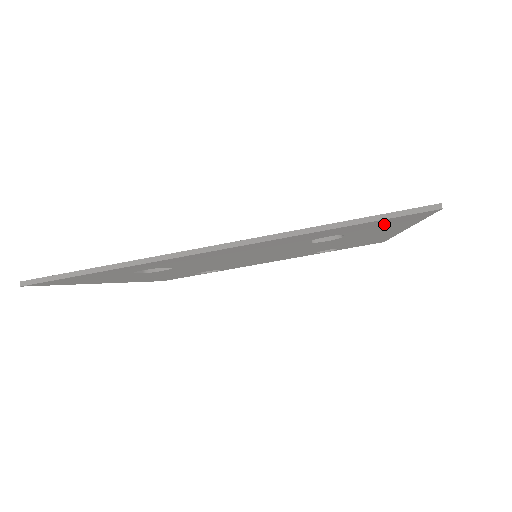
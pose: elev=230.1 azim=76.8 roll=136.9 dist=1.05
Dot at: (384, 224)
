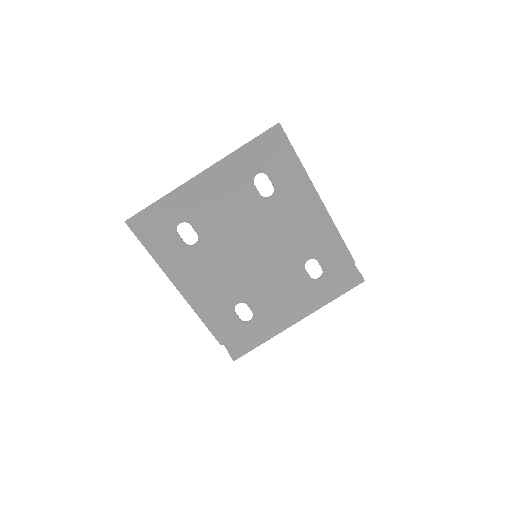
Dot at: (274, 153)
